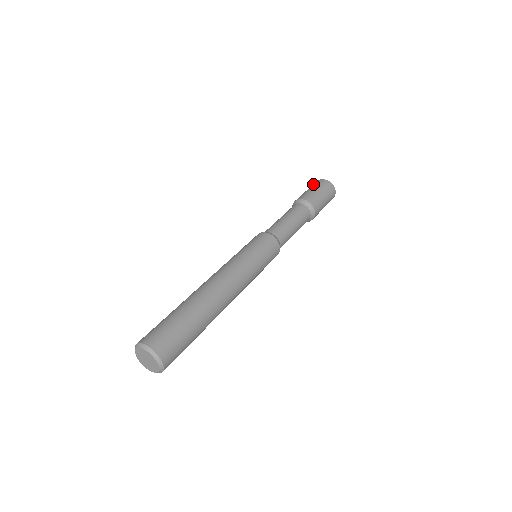
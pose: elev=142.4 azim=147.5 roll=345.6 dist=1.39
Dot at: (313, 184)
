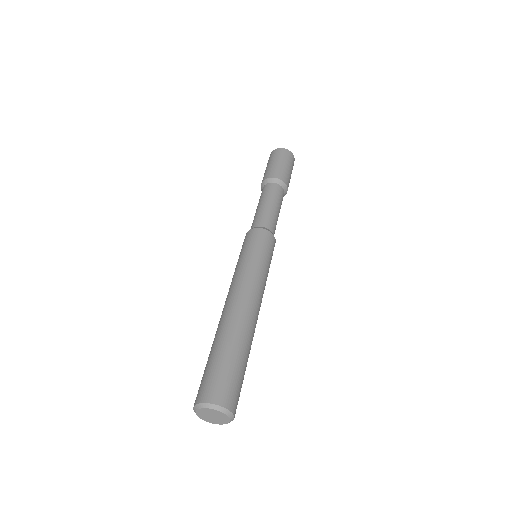
Dot at: (271, 156)
